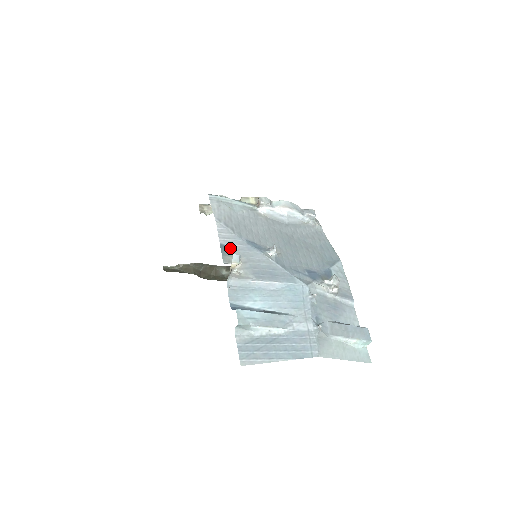
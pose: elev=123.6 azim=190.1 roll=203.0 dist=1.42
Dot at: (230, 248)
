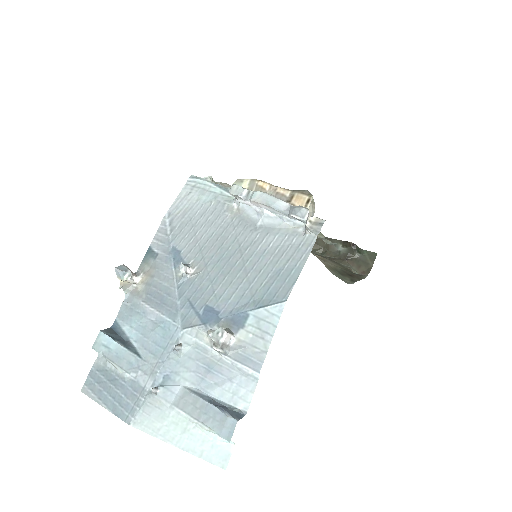
Dot at: (153, 254)
